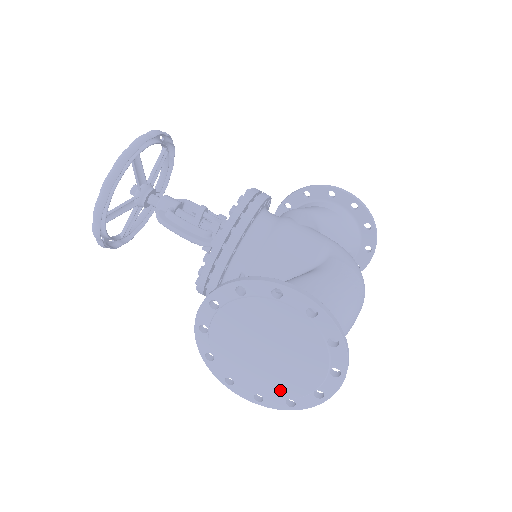
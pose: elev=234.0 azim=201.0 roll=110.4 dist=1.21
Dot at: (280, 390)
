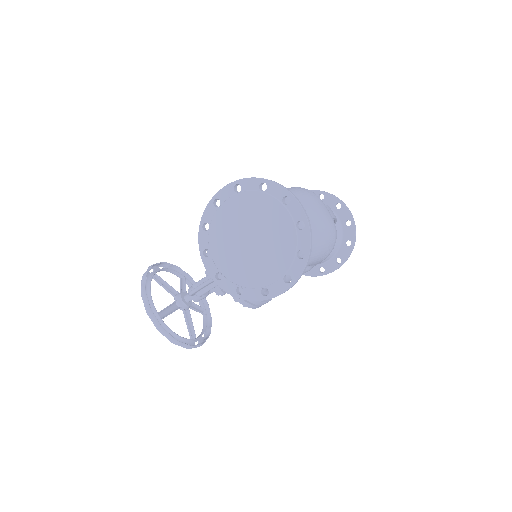
Dot at: (285, 254)
